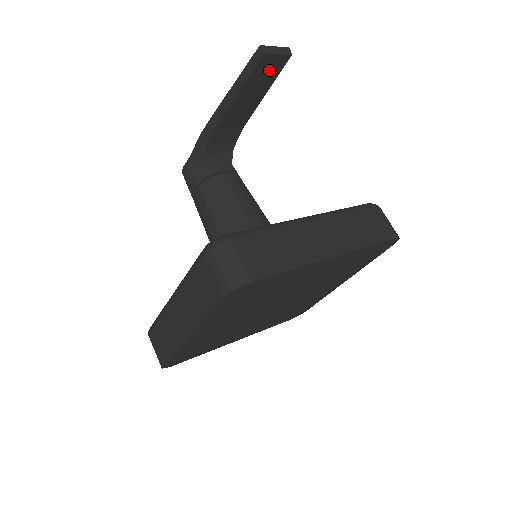
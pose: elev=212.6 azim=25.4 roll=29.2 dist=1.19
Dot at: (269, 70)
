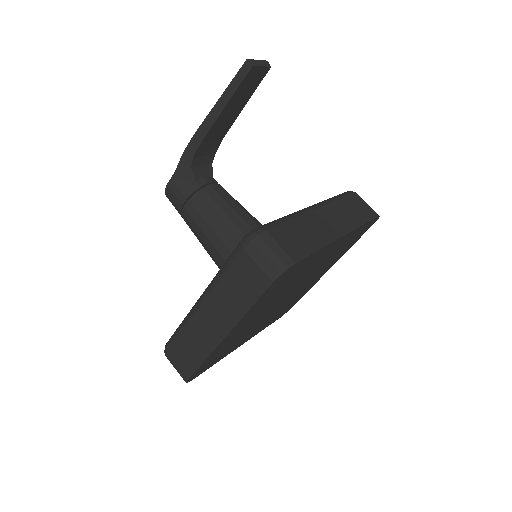
Dot at: (252, 82)
